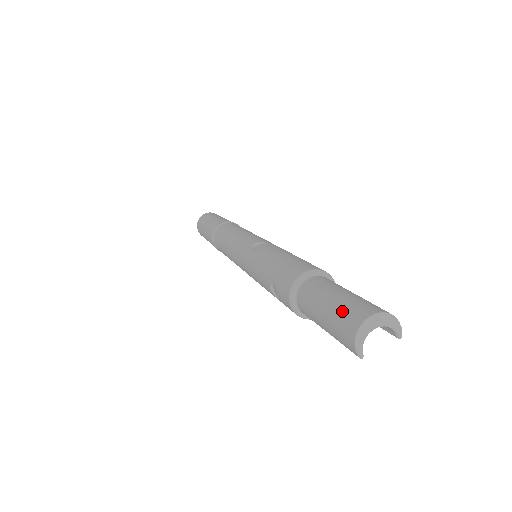
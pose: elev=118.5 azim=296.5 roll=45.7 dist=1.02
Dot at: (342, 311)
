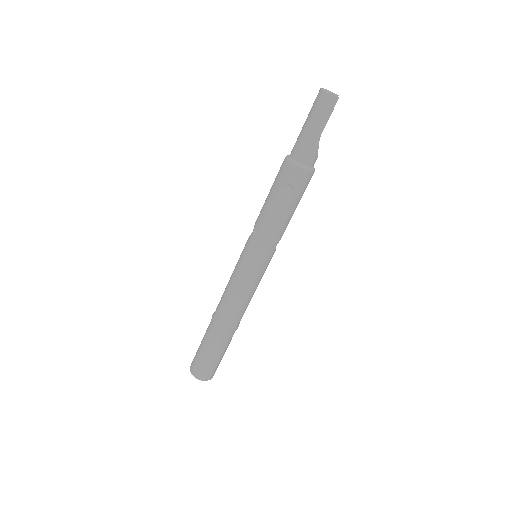
Dot at: (313, 108)
